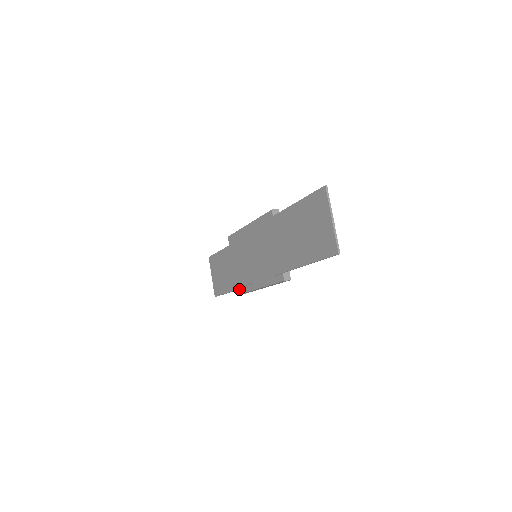
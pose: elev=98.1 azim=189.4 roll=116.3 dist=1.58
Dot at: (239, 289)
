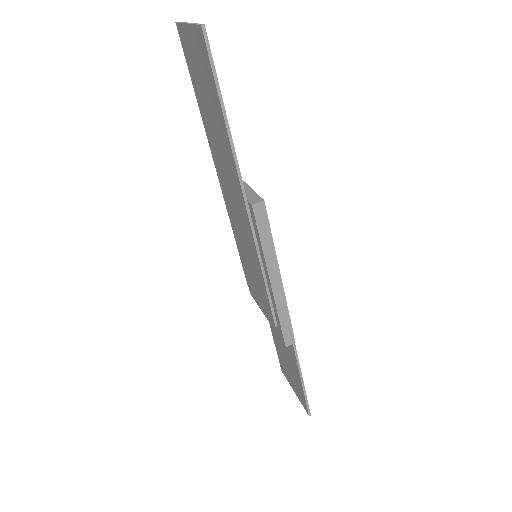
Dot at: (279, 333)
